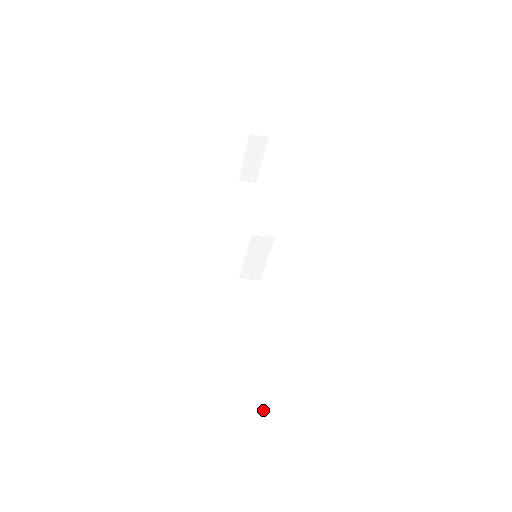
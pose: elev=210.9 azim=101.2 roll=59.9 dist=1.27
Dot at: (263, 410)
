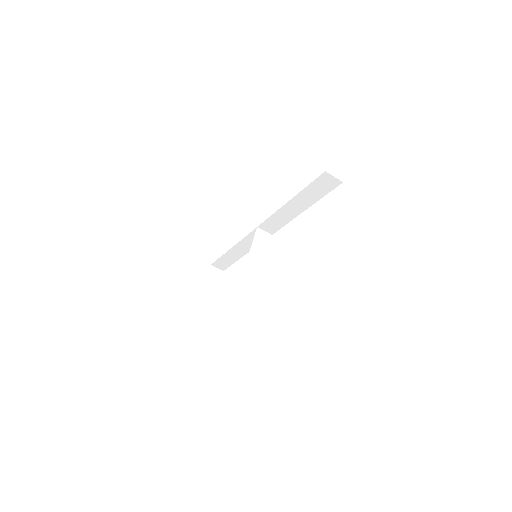
Dot at: occluded
